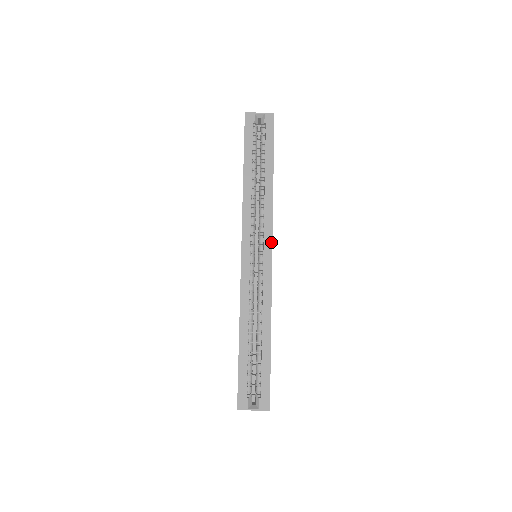
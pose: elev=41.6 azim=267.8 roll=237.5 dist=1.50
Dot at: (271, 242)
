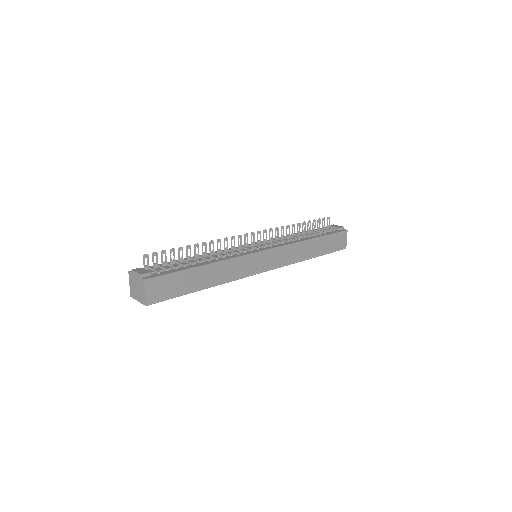
Dot at: occluded
